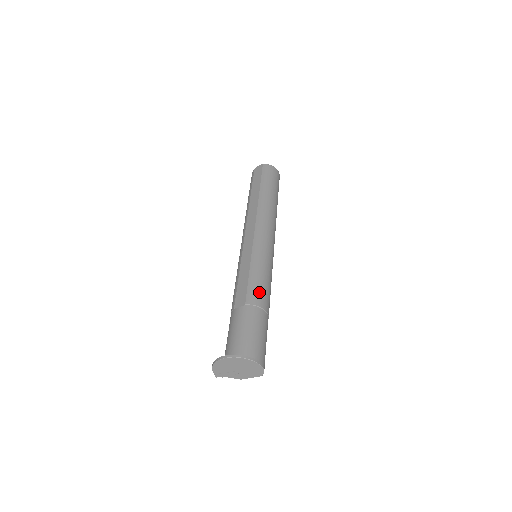
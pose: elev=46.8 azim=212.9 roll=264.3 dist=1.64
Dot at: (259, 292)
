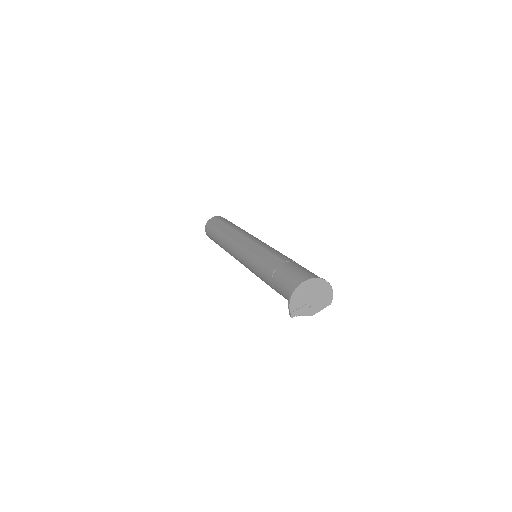
Dot at: occluded
